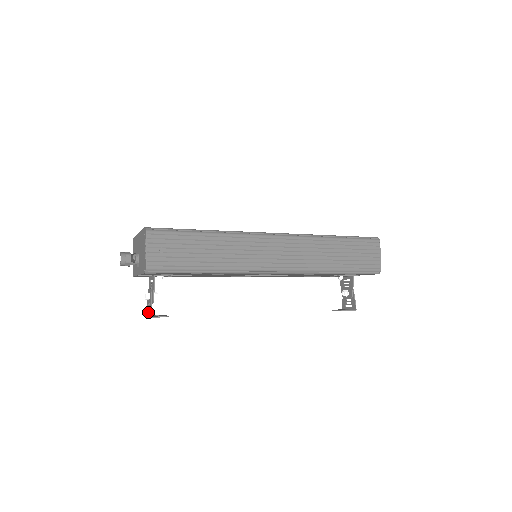
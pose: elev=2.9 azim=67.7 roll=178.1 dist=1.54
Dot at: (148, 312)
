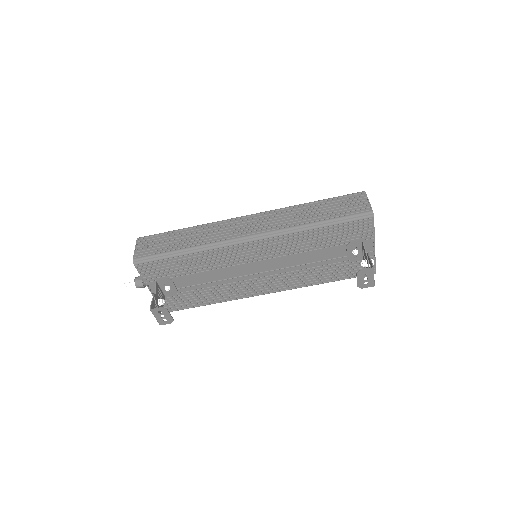
Dot at: occluded
